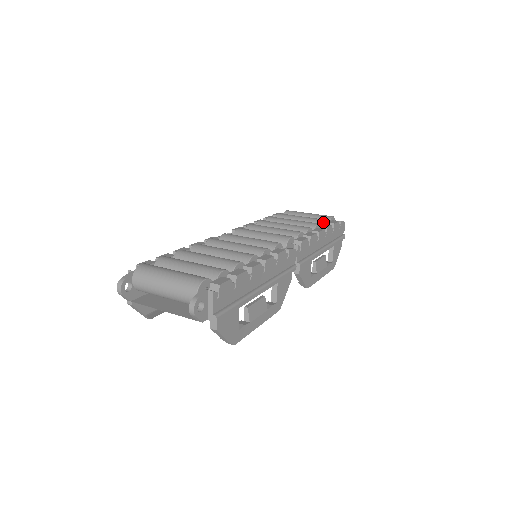
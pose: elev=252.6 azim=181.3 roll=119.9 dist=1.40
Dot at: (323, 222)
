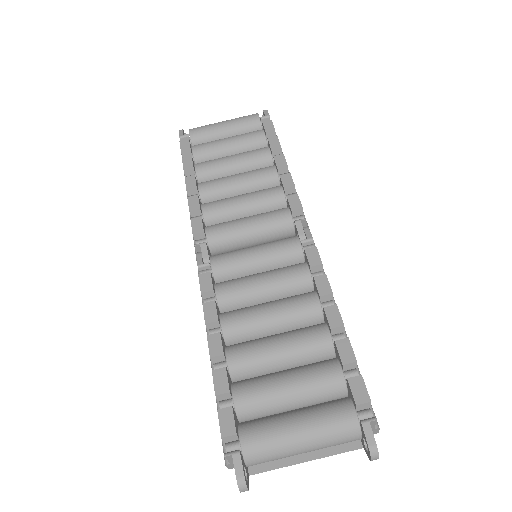
Dot at: (265, 138)
